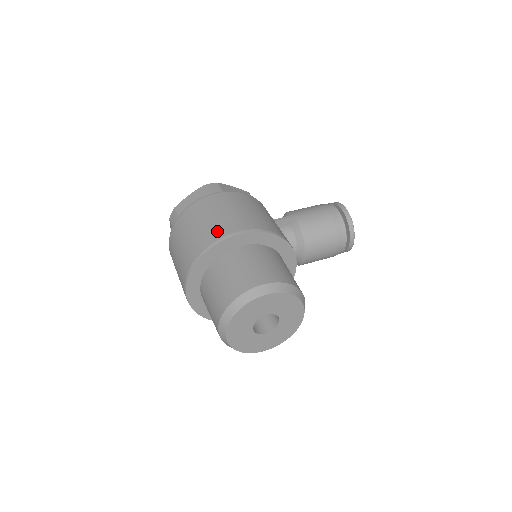
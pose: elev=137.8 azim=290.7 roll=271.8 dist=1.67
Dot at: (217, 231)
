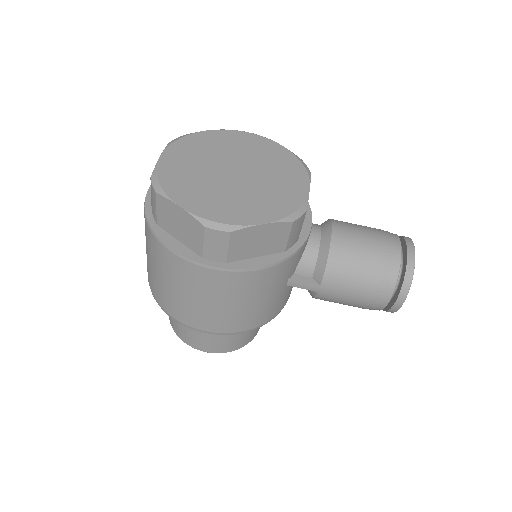
Dot at: (181, 314)
